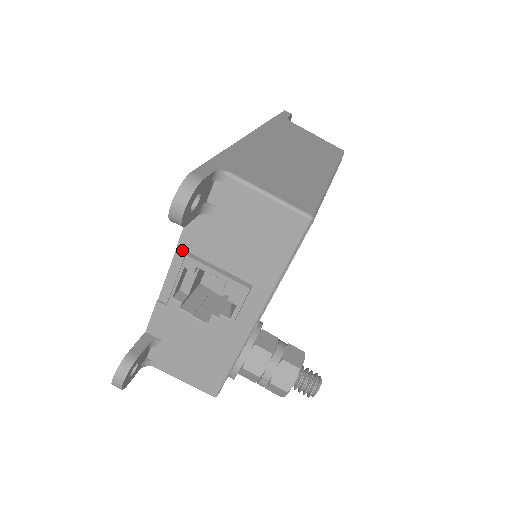
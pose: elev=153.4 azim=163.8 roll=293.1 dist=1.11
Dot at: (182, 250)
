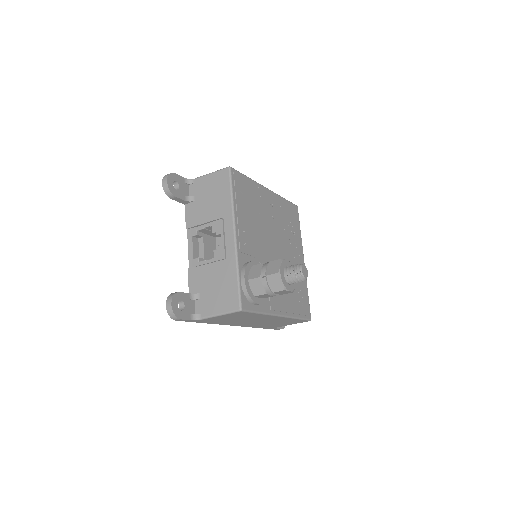
Dot at: (190, 231)
